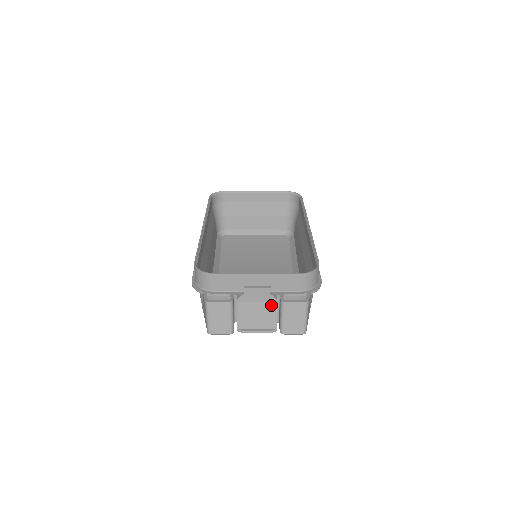
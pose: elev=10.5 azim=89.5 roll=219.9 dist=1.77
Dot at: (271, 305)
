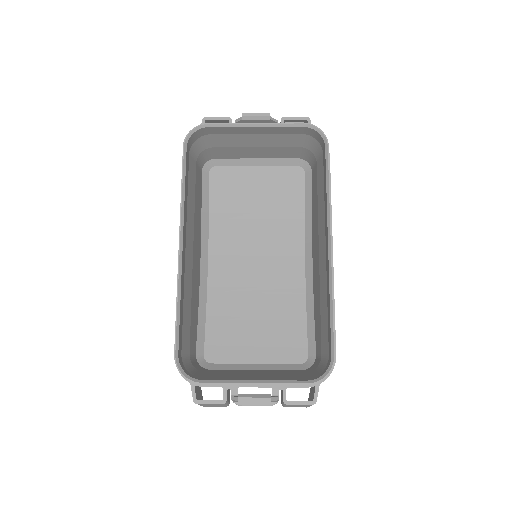
Dot at: occluded
